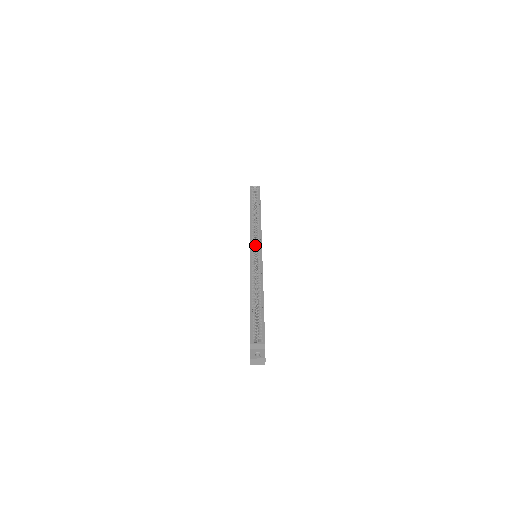
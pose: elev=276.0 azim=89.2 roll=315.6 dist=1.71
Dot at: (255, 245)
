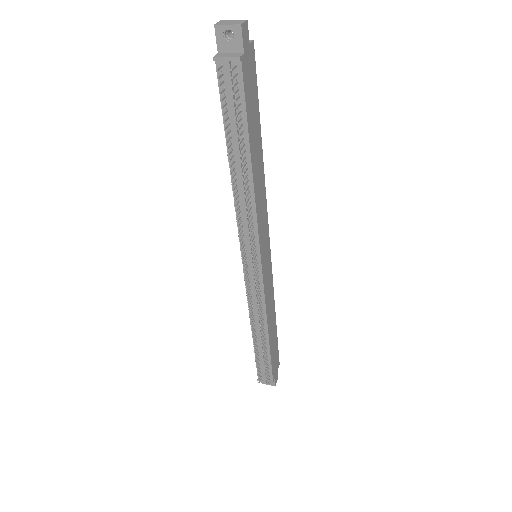
Dot at: occluded
